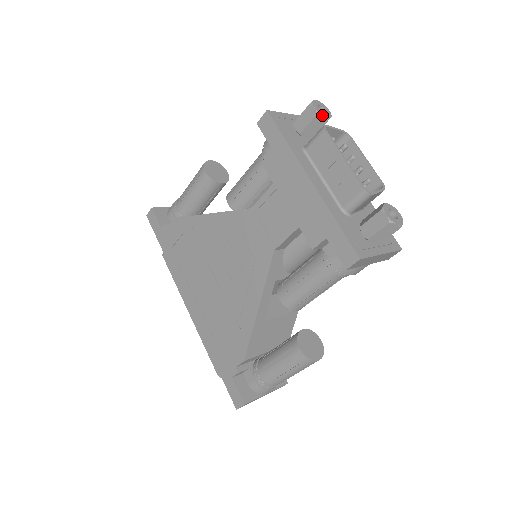
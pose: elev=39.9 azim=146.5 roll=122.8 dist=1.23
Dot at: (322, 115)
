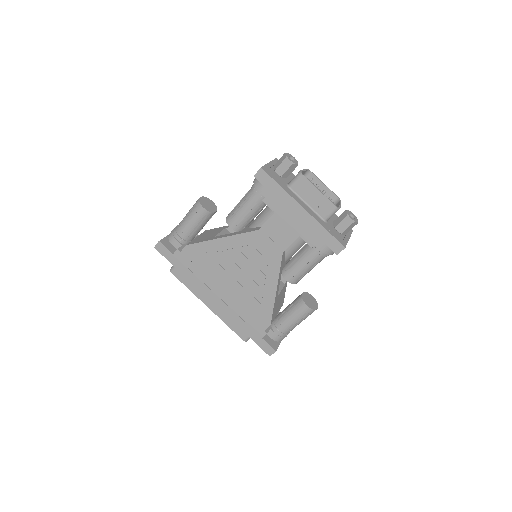
Dot at: (295, 164)
